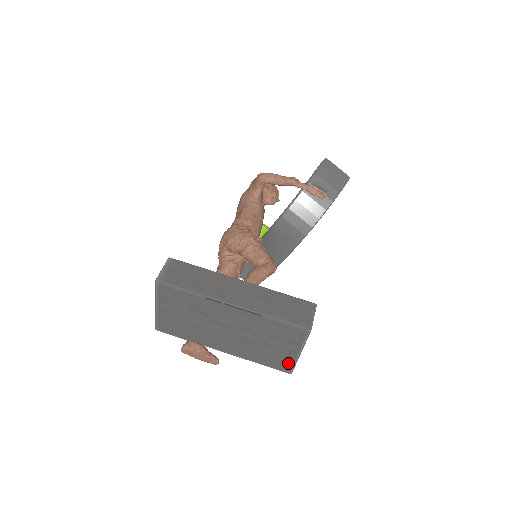
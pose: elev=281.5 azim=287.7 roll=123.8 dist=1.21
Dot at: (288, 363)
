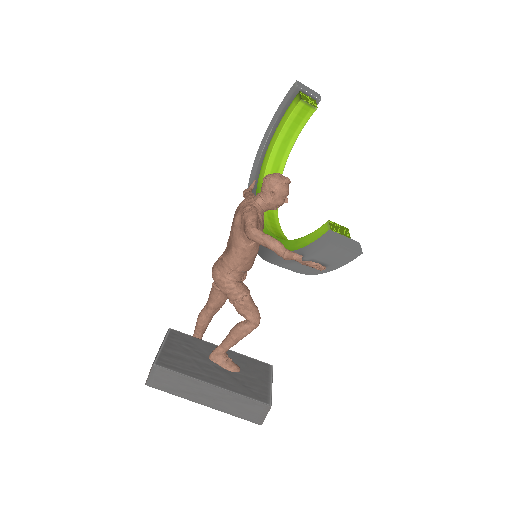
Dot at: occluded
